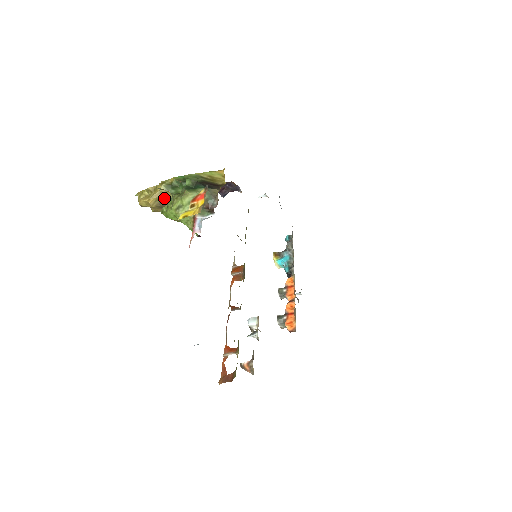
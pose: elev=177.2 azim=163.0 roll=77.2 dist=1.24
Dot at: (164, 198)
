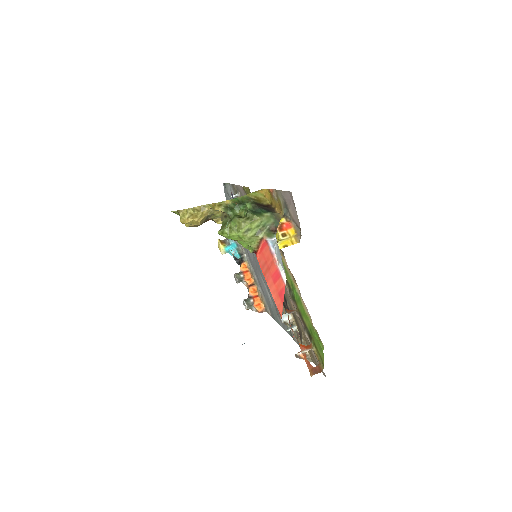
Dot at: (209, 216)
